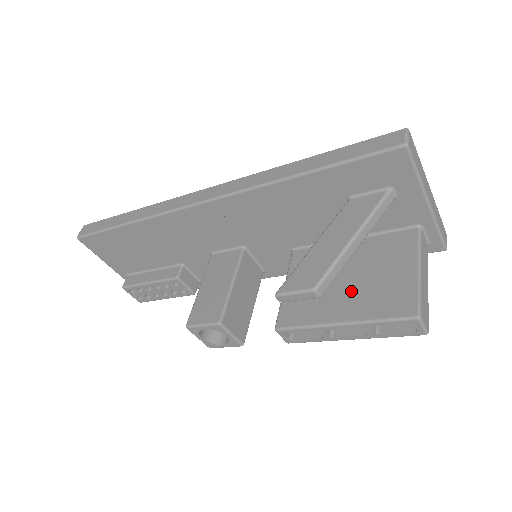
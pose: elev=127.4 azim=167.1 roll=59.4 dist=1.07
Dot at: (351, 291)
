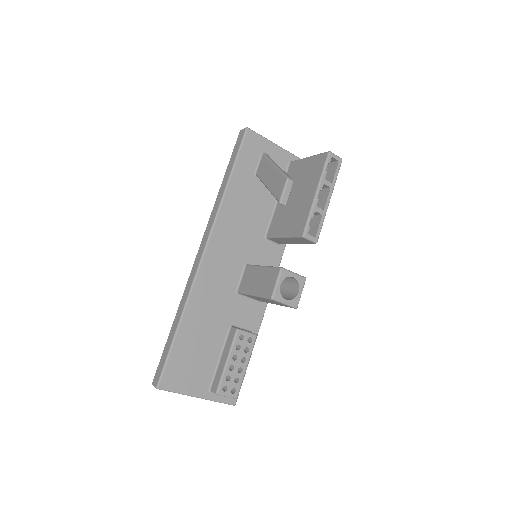
Dot at: (303, 191)
